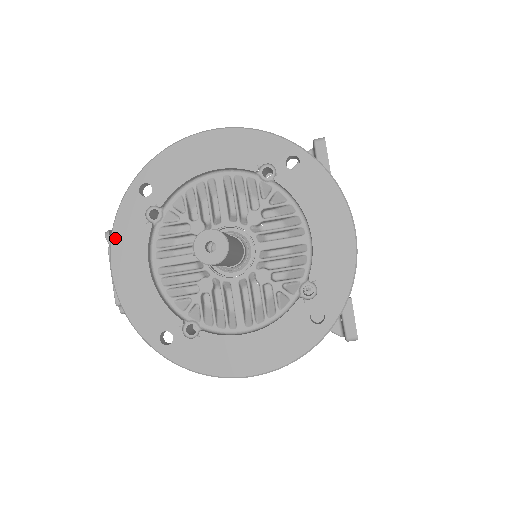
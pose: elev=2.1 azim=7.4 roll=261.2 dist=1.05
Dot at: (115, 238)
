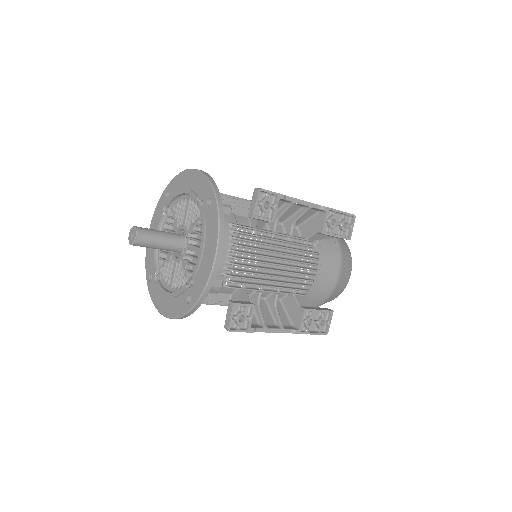
Dot at: (154, 216)
